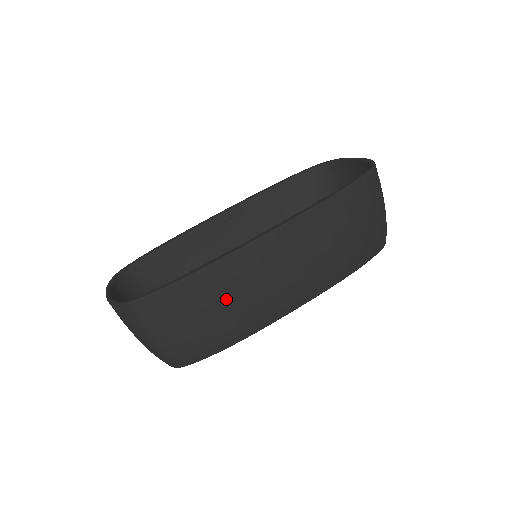
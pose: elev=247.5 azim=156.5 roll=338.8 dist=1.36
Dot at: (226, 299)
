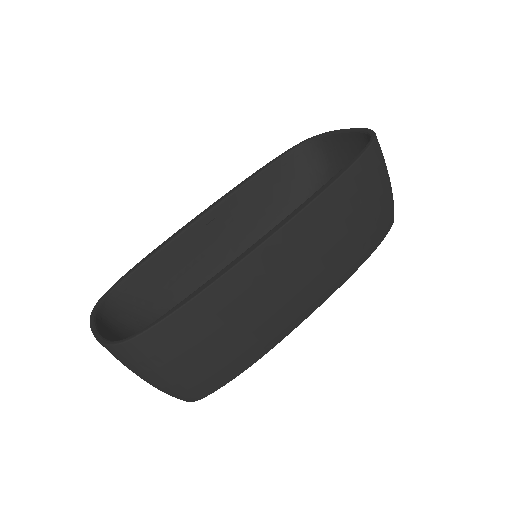
Dot at: (241, 314)
